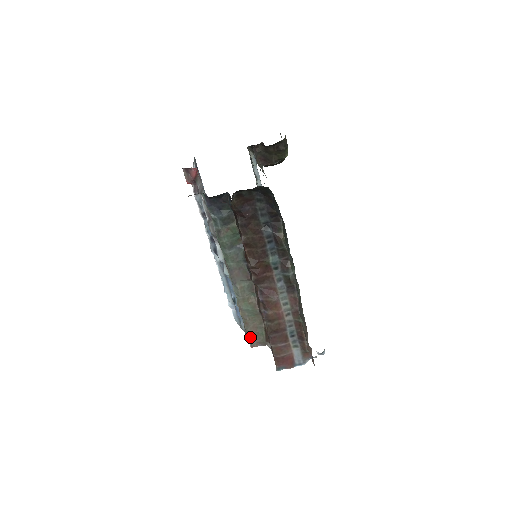
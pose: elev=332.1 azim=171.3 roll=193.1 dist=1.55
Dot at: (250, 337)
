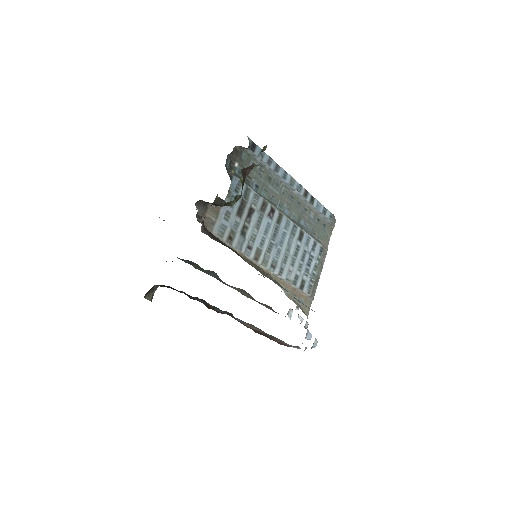
Dot at: (268, 308)
